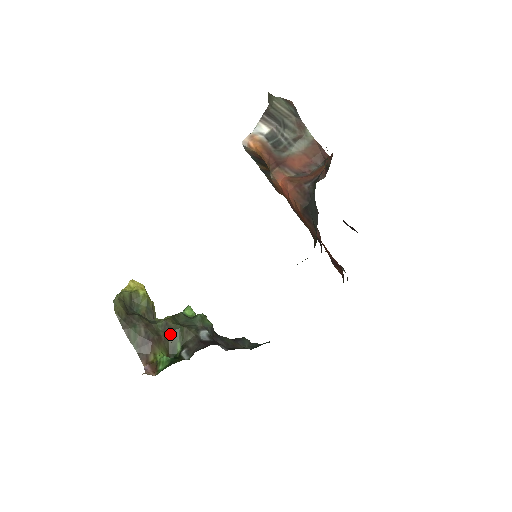
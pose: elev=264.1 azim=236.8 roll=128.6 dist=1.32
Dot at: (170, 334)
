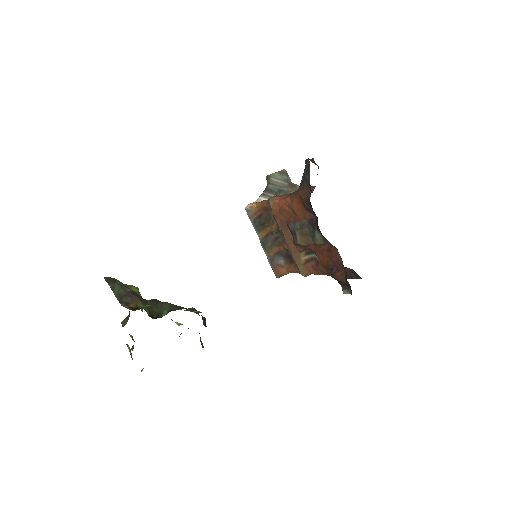
Dot at: (157, 305)
